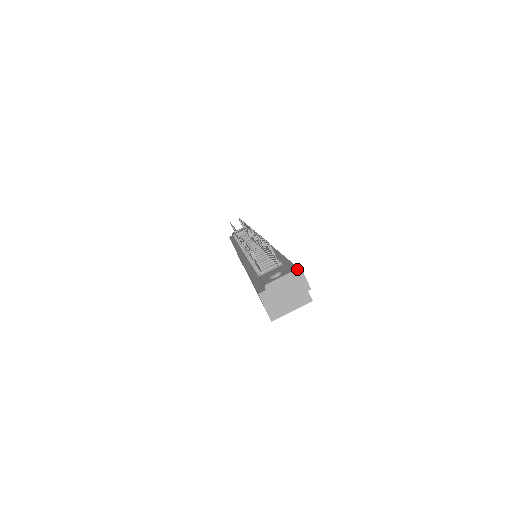
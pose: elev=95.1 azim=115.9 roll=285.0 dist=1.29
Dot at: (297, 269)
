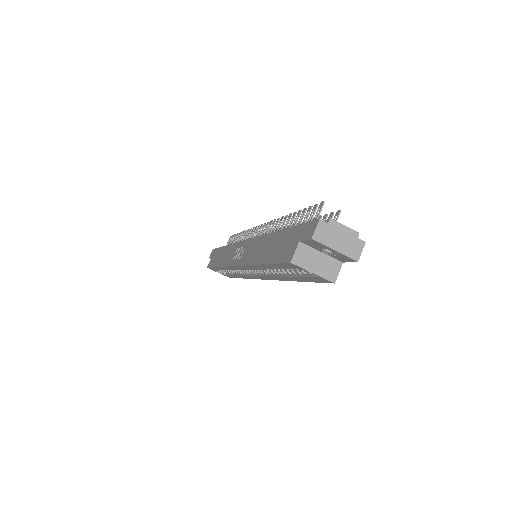
Dot at: occluded
